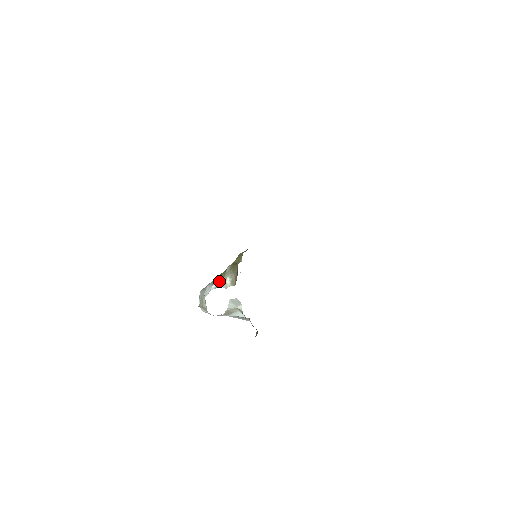
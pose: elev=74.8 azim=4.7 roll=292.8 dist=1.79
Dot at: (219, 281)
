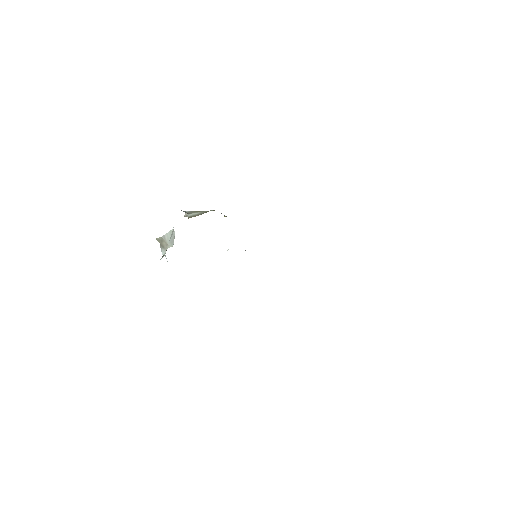
Dot at: (194, 211)
